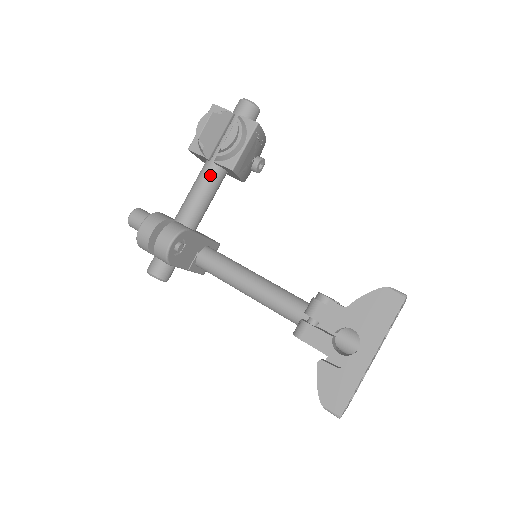
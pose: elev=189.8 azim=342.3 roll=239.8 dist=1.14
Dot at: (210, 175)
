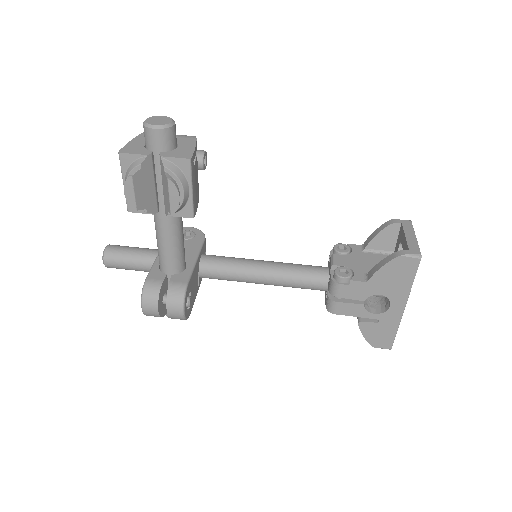
Dot at: (169, 223)
